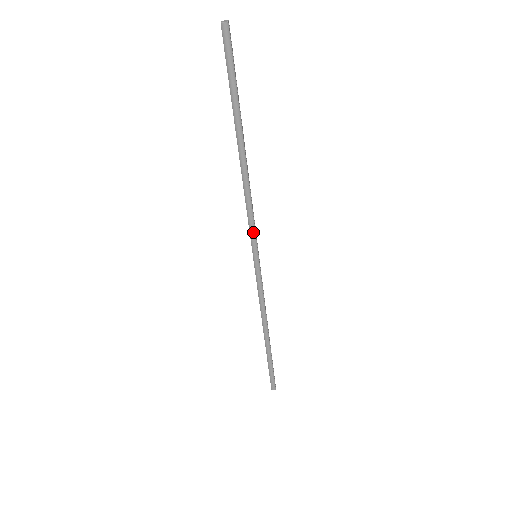
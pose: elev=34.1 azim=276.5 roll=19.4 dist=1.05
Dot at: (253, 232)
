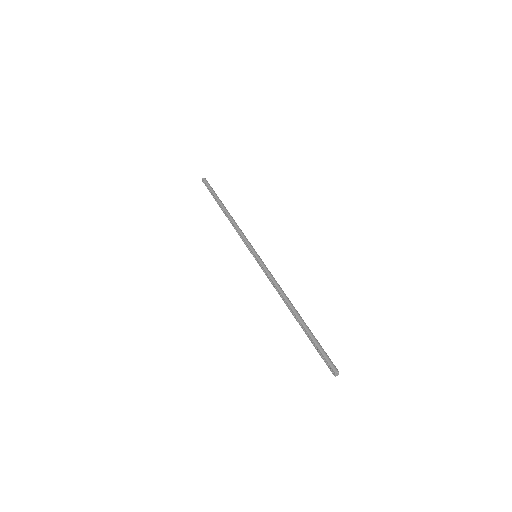
Dot at: occluded
